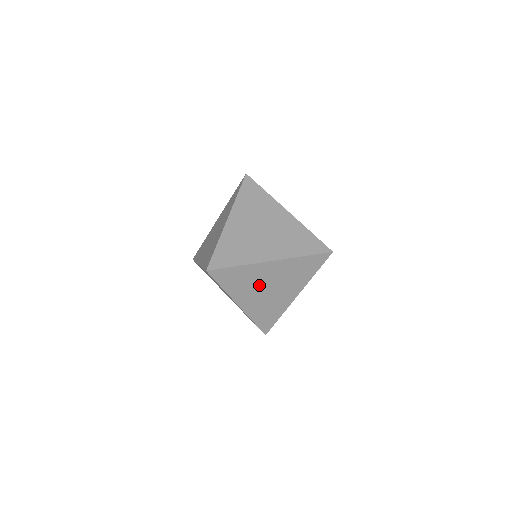
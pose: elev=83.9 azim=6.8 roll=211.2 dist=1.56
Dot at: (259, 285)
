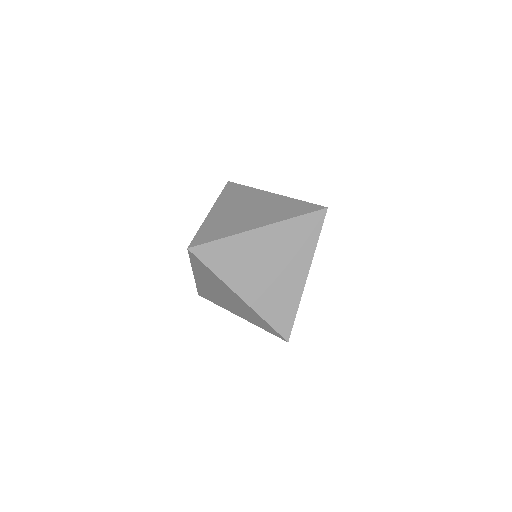
Dot at: (219, 289)
